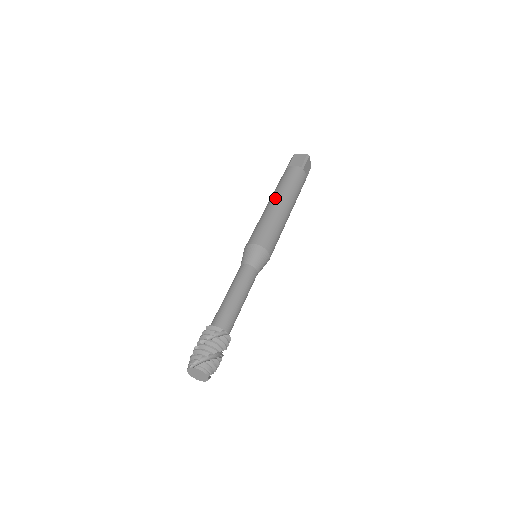
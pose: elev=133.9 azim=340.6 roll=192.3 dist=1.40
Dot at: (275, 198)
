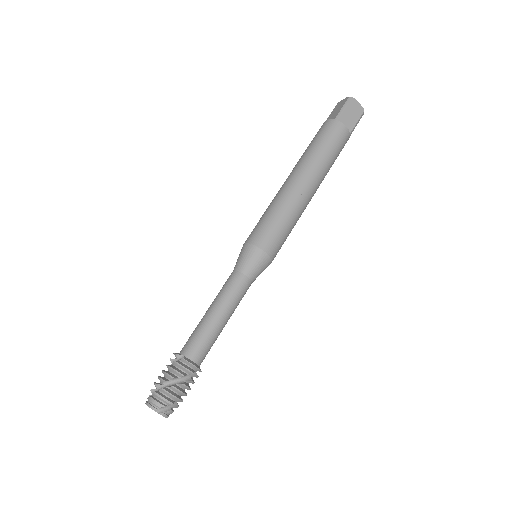
Dot at: (309, 179)
